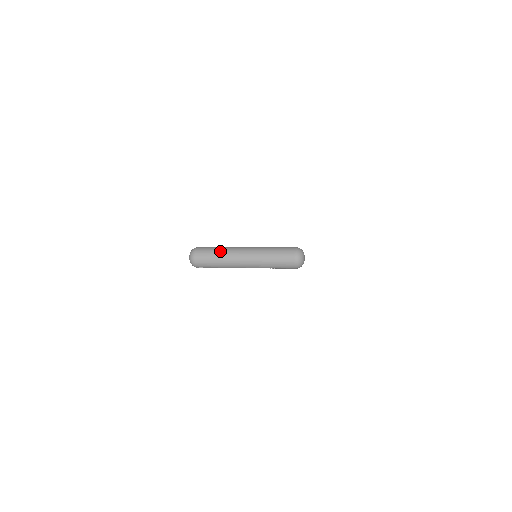
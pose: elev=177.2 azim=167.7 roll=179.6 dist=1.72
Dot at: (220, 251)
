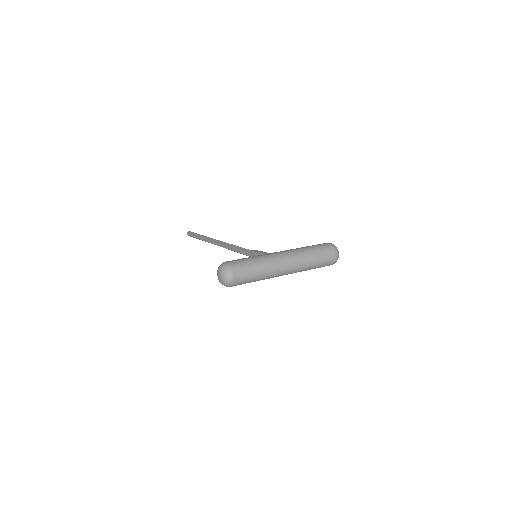
Dot at: (260, 262)
